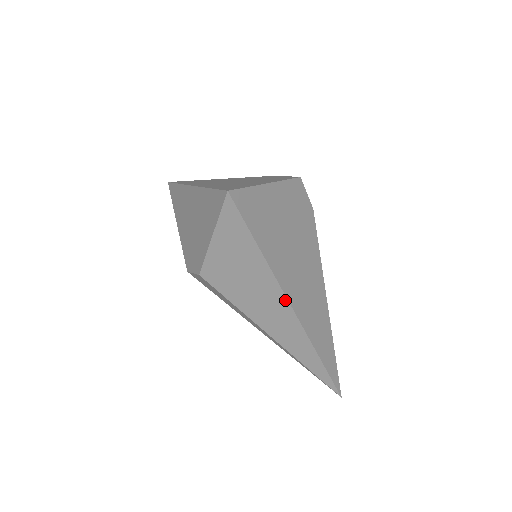
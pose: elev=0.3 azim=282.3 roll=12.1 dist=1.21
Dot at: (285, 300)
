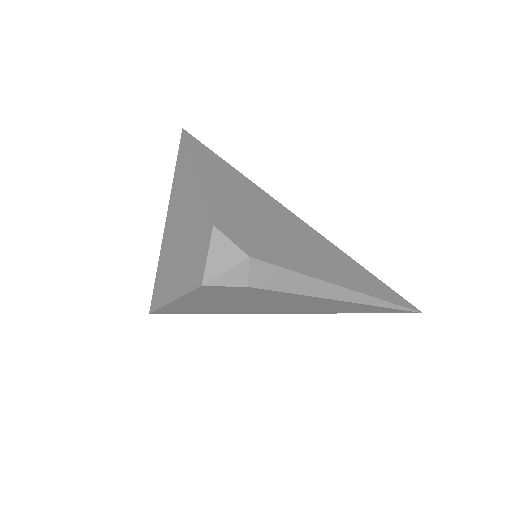
Dot at: occluded
